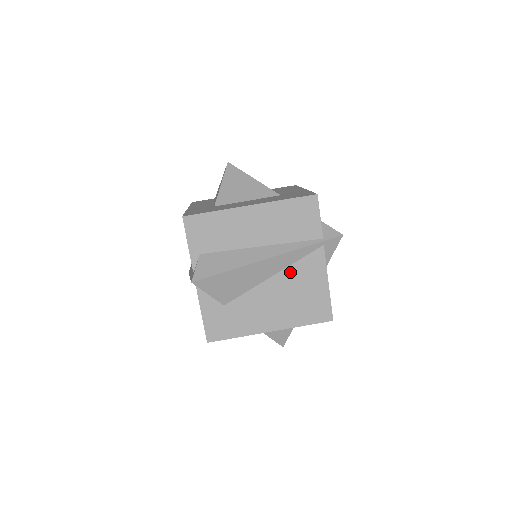
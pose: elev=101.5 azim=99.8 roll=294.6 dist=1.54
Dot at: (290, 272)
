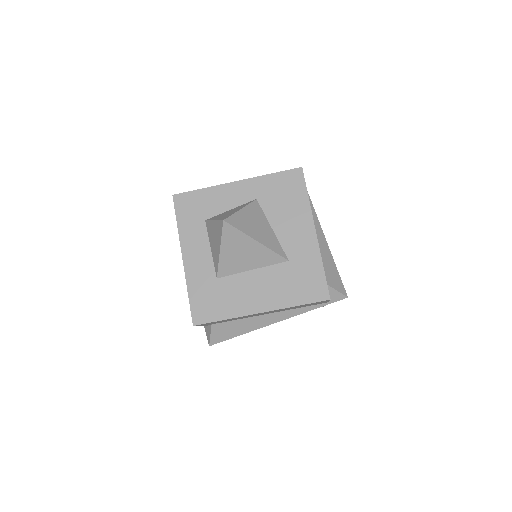
Dot at: occluded
